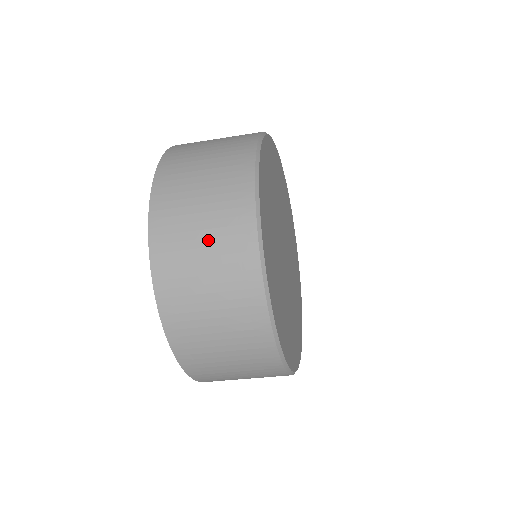
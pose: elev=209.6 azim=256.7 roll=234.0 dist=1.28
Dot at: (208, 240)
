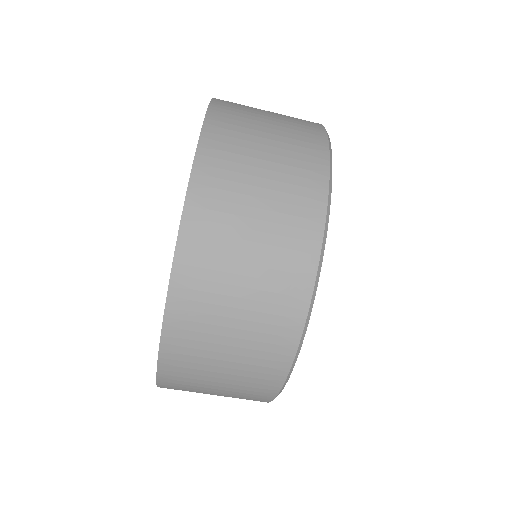
Dot at: (275, 114)
